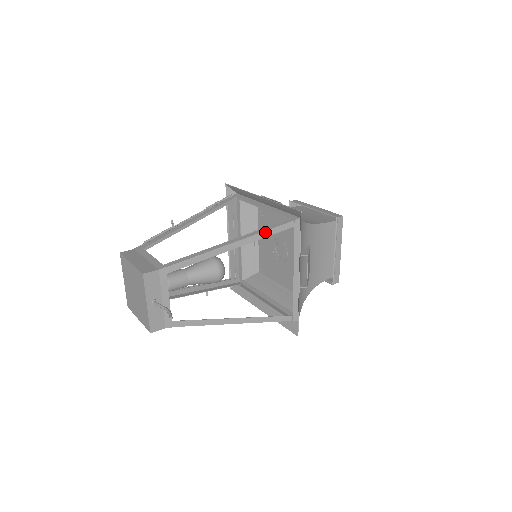
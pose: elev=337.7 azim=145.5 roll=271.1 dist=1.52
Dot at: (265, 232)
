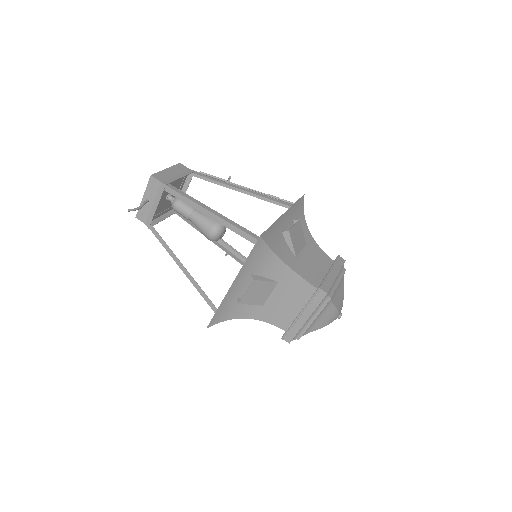
Dot at: (236, 228)
